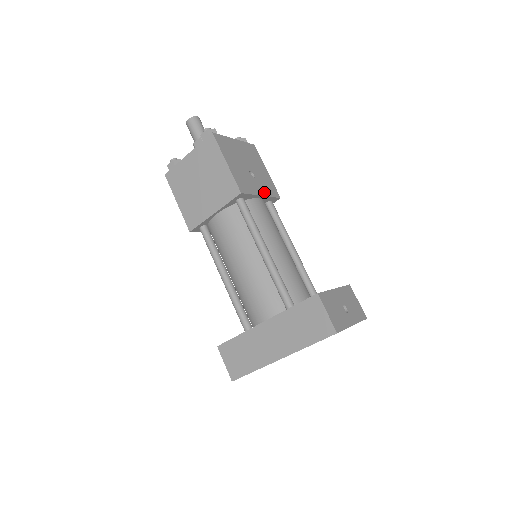
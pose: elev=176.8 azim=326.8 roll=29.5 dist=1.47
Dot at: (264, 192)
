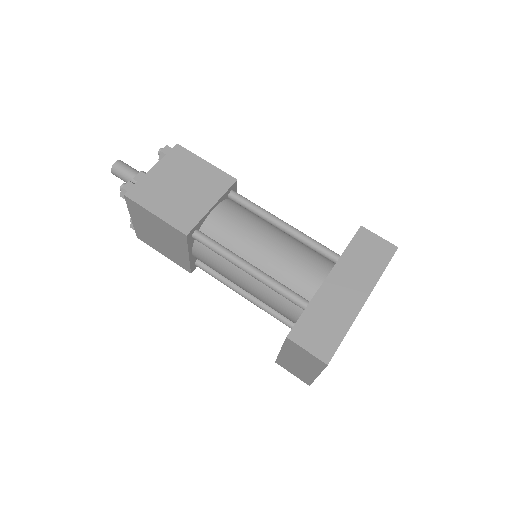
Dot at: occluded
